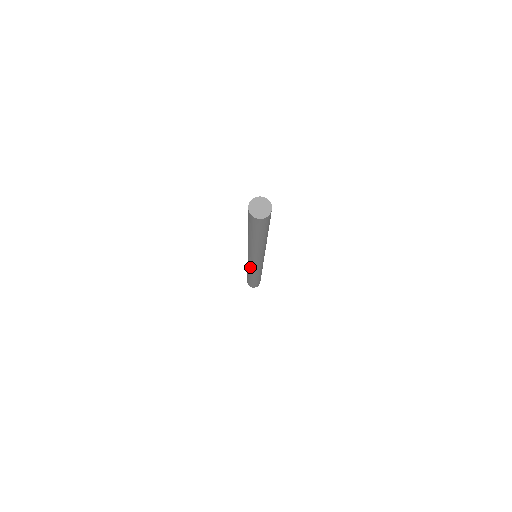
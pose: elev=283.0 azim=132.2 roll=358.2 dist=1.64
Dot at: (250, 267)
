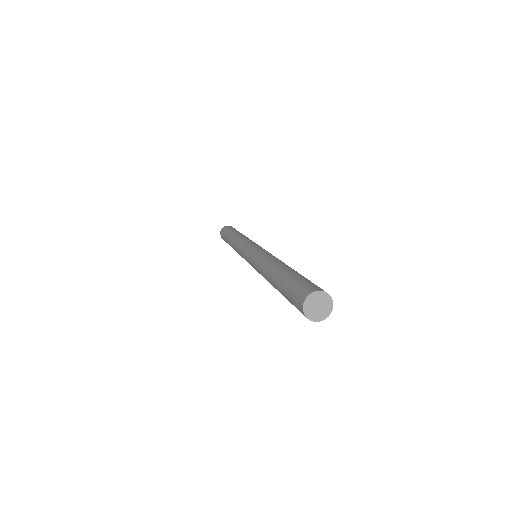
Dot at: occluded
